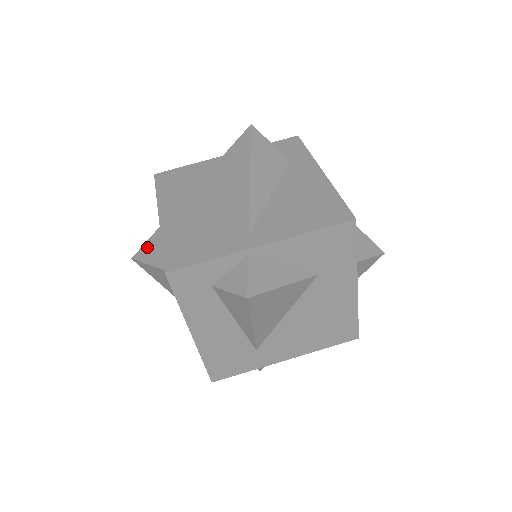
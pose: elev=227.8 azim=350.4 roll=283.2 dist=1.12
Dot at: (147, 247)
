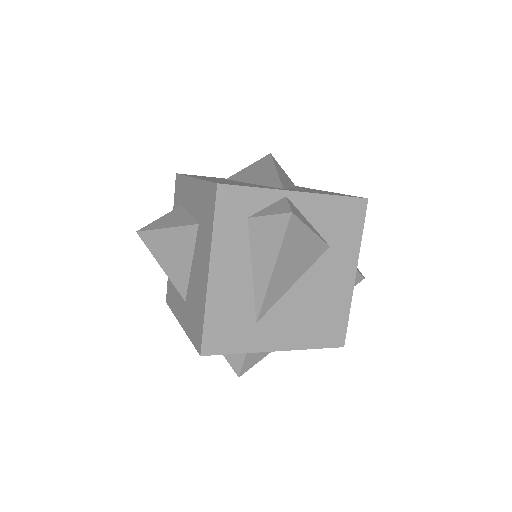
Dot at: (158, 221)
